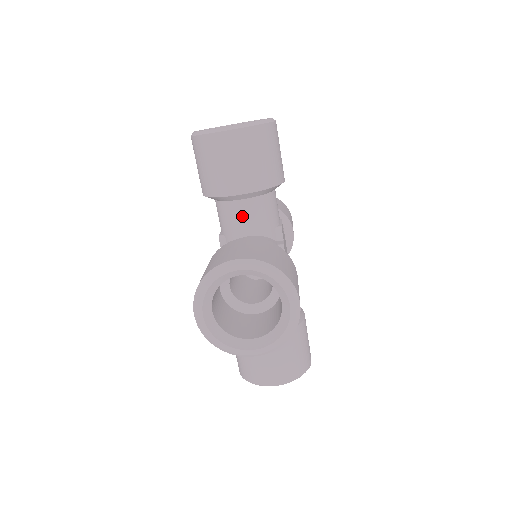
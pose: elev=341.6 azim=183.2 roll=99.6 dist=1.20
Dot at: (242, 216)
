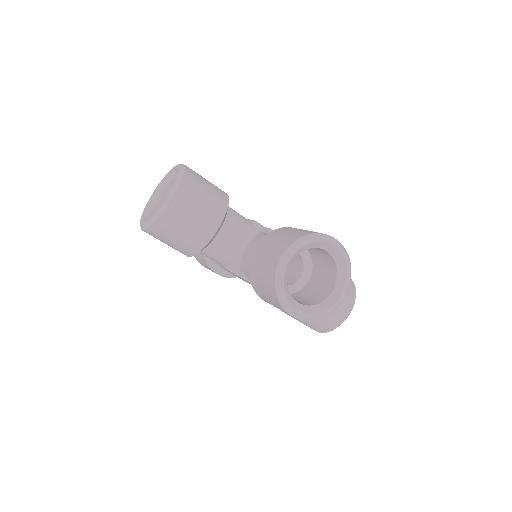
Dot at: (230, 240)
